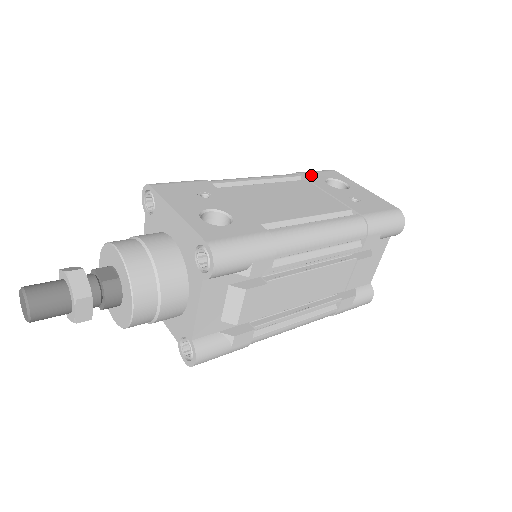
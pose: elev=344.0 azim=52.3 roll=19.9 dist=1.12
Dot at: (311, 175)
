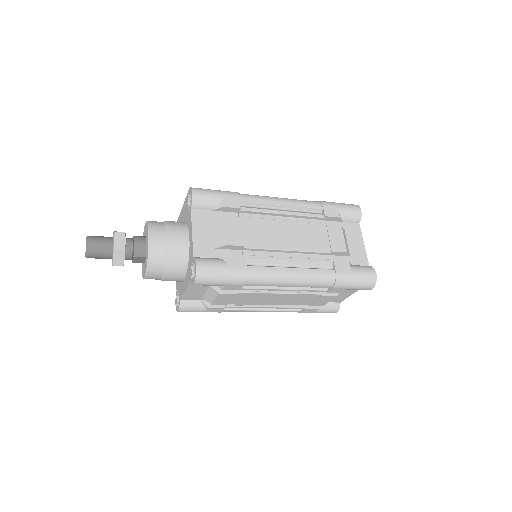
Dot at: occluded
